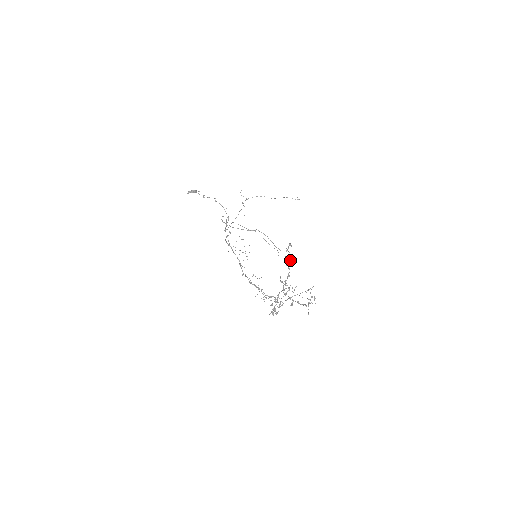
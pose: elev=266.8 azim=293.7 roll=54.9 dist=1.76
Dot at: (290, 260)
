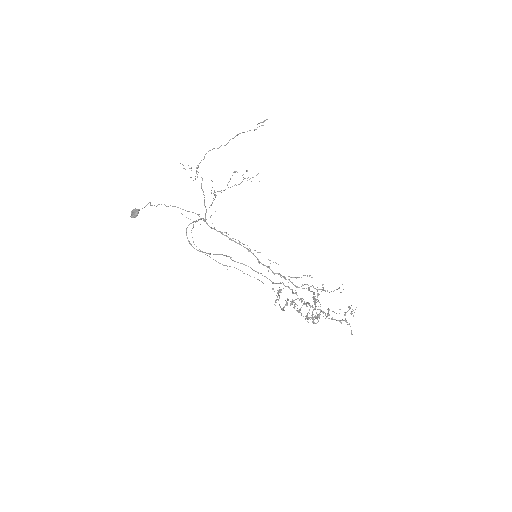
Dot at: (292, 292)
